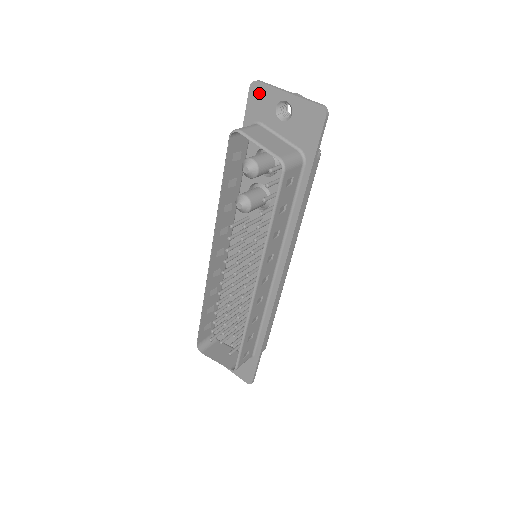
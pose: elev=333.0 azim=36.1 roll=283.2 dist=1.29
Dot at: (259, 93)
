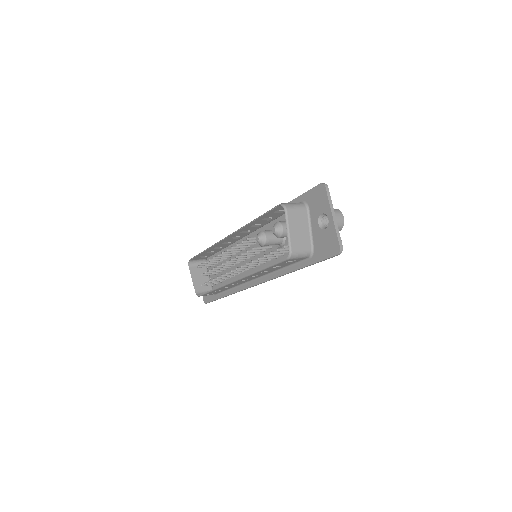
Dot at: (321, 194)
